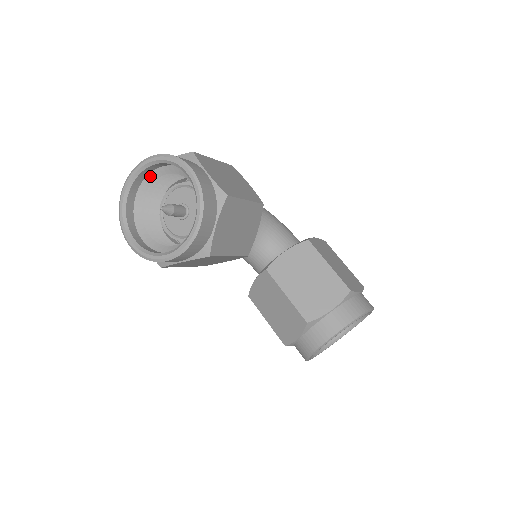
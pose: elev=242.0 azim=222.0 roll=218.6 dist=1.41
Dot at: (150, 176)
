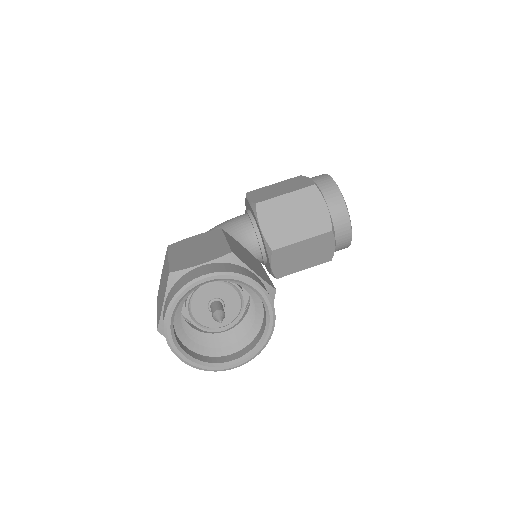
Dot at: (176, 326)
